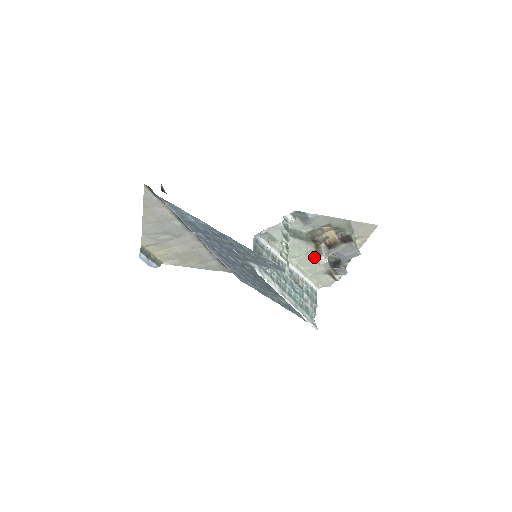
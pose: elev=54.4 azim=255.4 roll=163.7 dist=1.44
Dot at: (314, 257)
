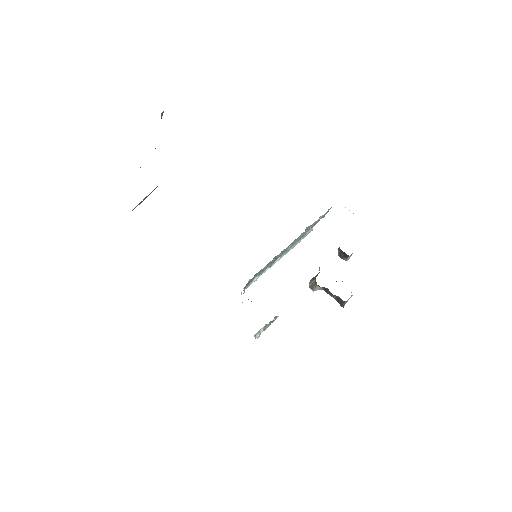
Dot at: occluded
